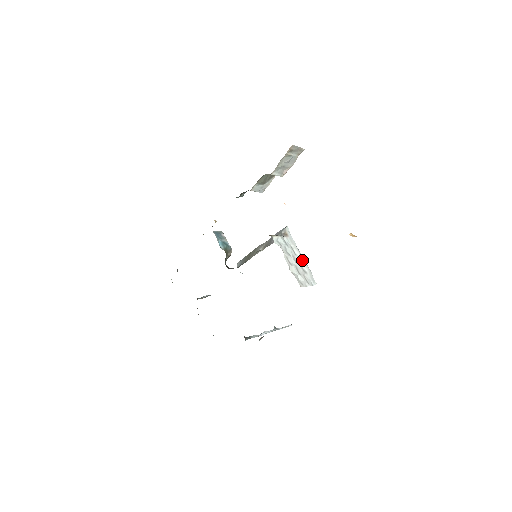
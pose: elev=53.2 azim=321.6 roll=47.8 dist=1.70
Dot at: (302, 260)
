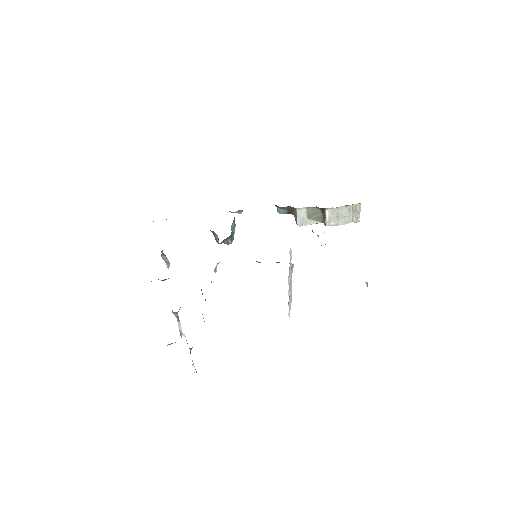
Dot at: (291, 292)
